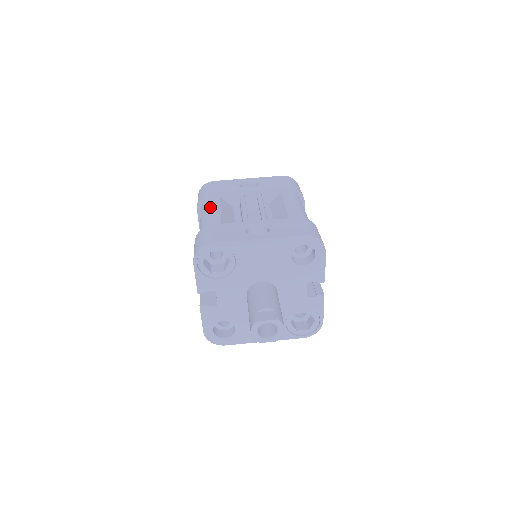
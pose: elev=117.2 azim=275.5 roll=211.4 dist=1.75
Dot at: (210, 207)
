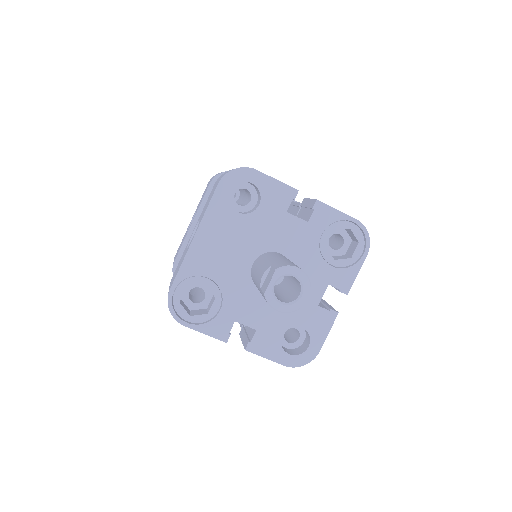
Dot at: occluded
